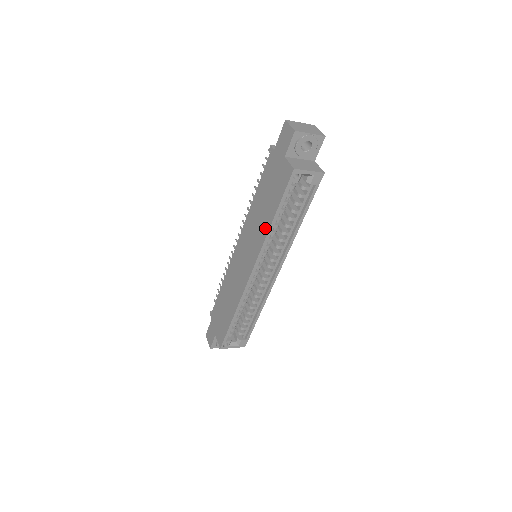
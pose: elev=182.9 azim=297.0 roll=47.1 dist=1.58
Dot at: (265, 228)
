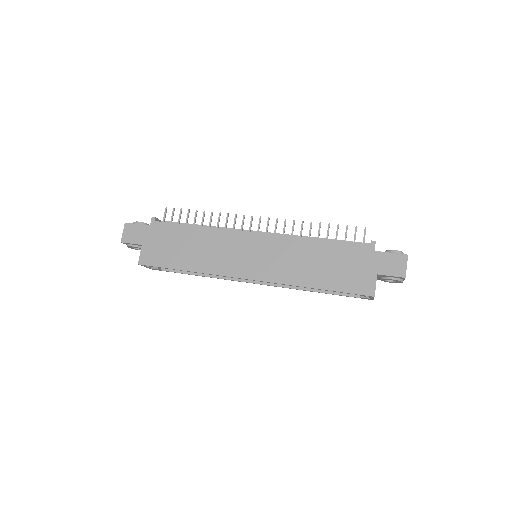
Dot at: (301, 280)
